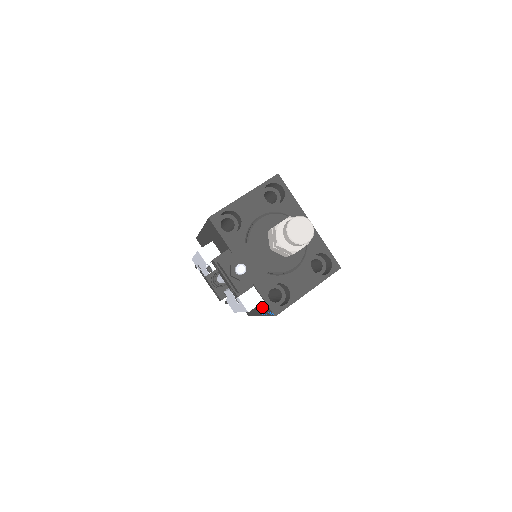
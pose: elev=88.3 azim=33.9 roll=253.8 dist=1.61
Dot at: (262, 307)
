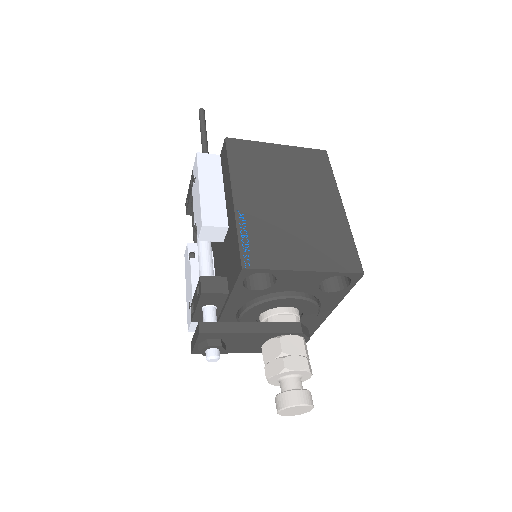
Dot at: occluded
